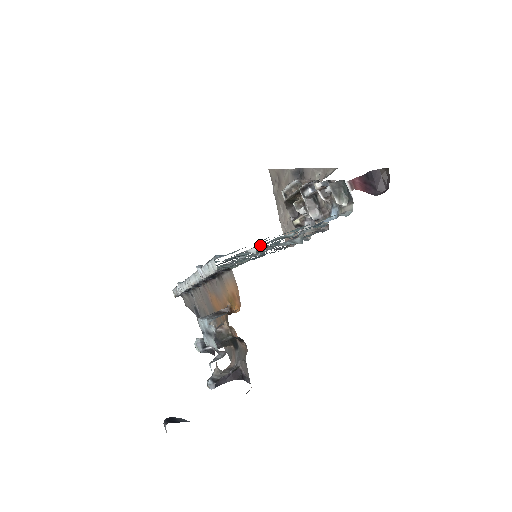
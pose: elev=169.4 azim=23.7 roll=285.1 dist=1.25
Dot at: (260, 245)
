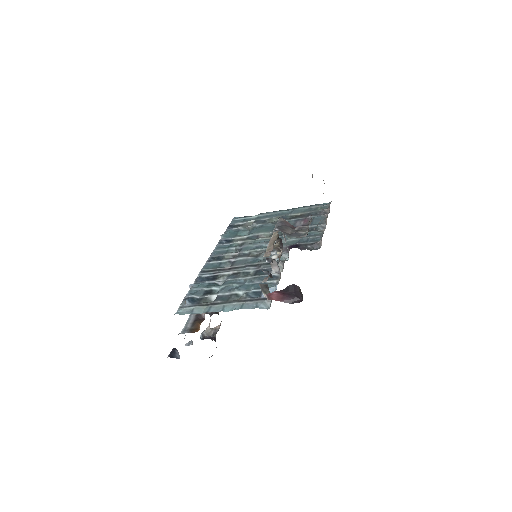
Dot at: (216, 299)
